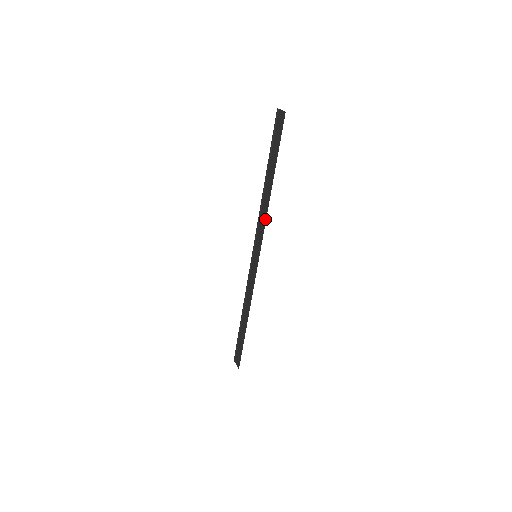
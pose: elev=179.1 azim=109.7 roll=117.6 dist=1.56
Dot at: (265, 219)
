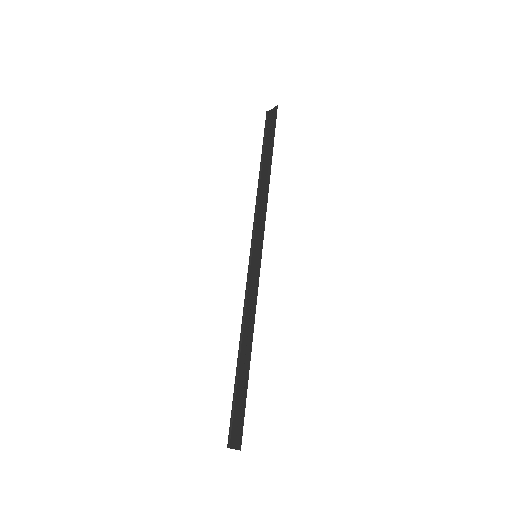
Dot at: (266, 205)
